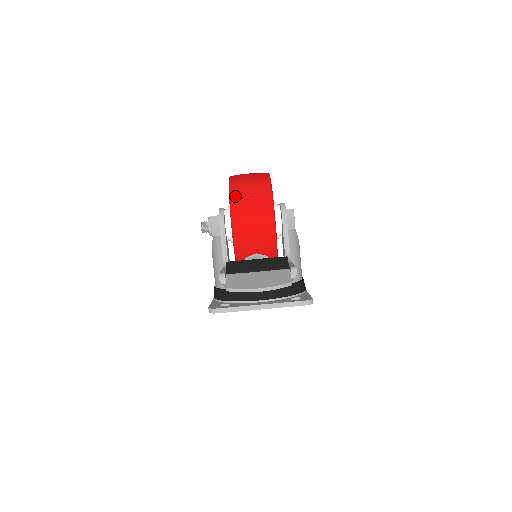
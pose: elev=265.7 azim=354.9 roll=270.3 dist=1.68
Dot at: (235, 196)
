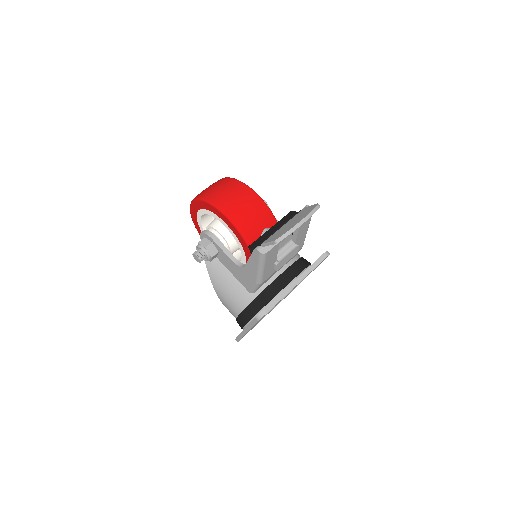
Dot at: (213, 199)
